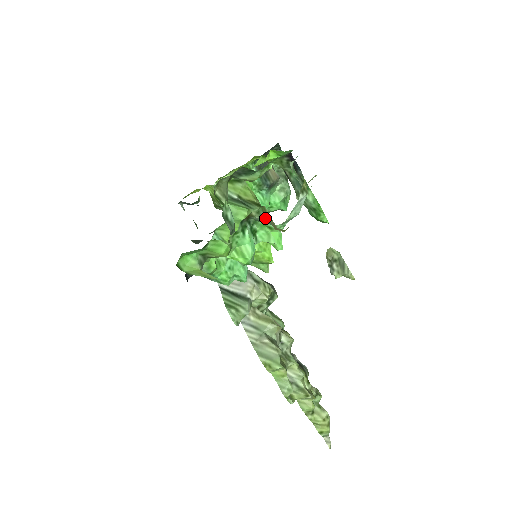
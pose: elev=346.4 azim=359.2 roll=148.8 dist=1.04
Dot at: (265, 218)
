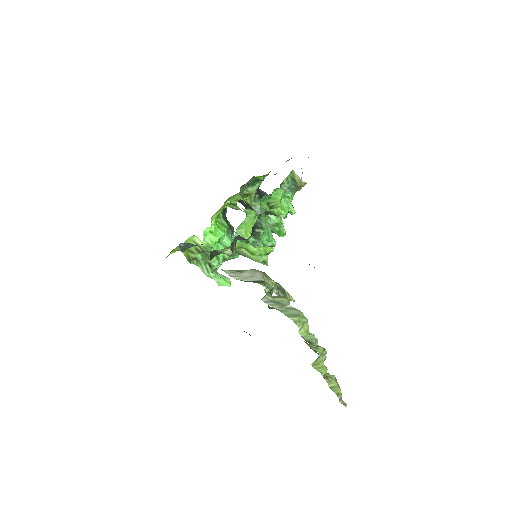
Dot at: (290, 184)
